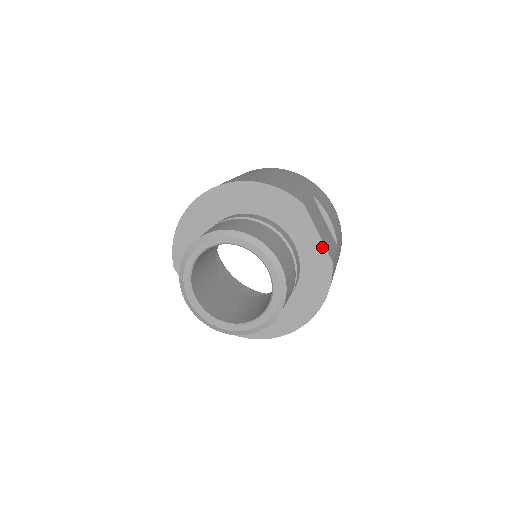
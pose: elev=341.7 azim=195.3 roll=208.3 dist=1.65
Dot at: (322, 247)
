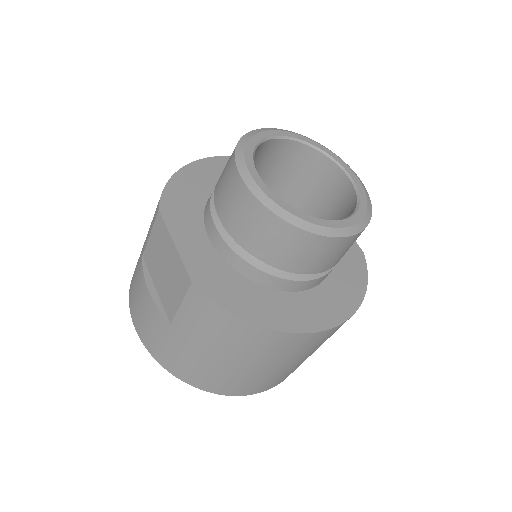
Dot at: occluded
